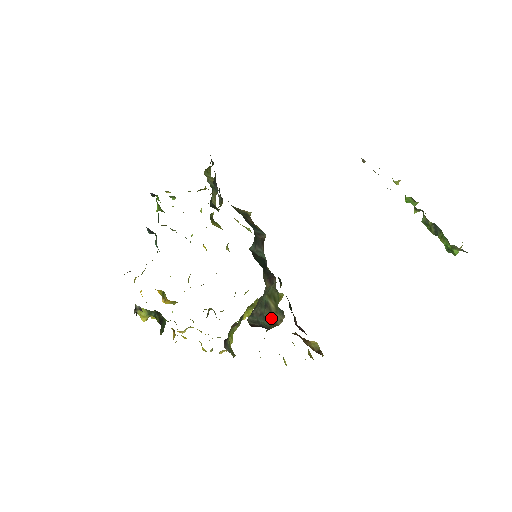
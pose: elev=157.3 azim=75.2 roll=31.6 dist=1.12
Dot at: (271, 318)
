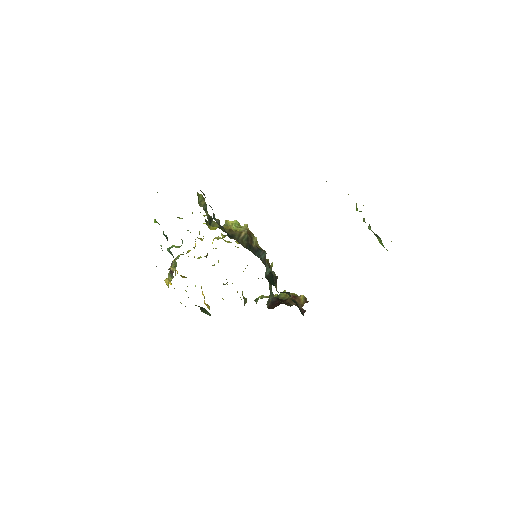
Dot at: occluded
